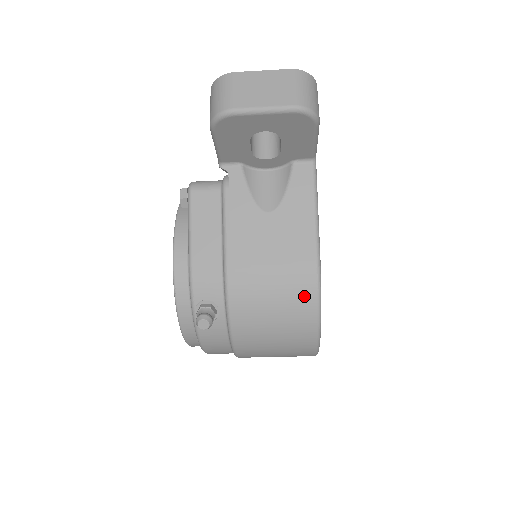
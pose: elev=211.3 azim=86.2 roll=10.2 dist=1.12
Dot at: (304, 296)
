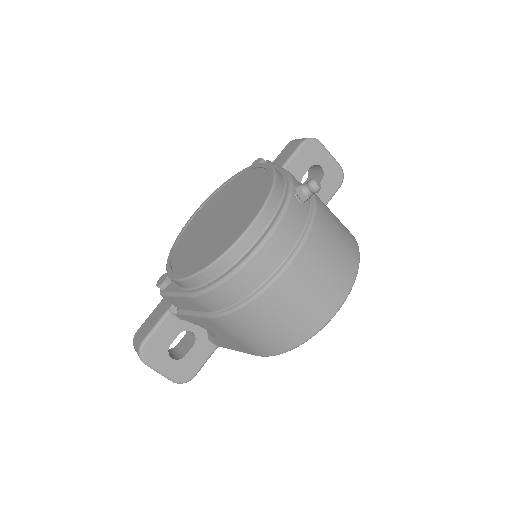
Dot at: (352, 238)
